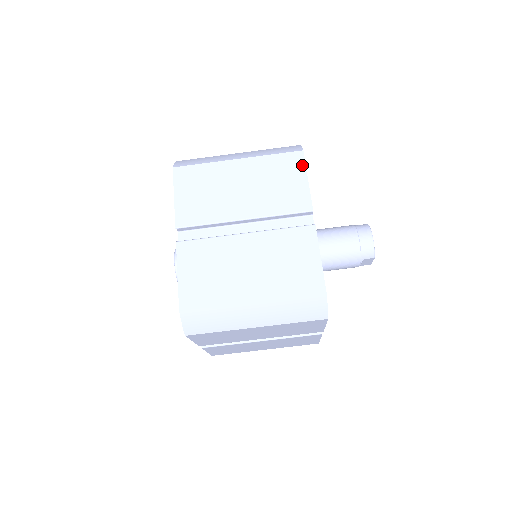
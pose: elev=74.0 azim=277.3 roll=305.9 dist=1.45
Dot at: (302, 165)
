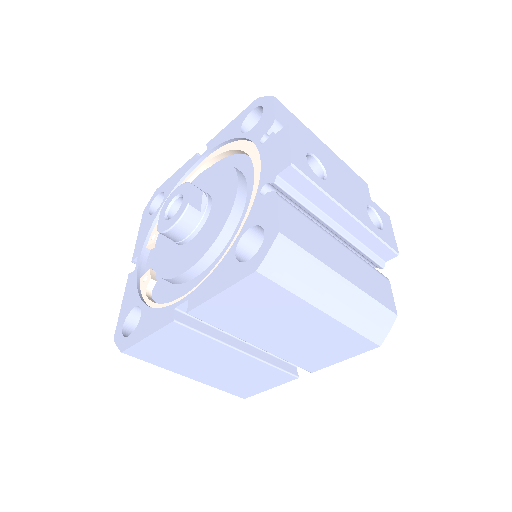
Dot at: (359, 352)
